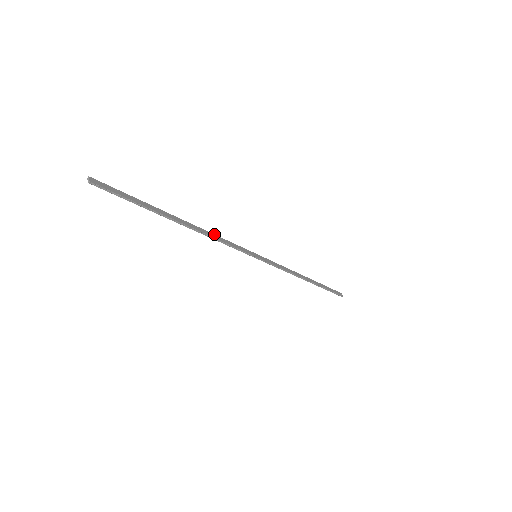
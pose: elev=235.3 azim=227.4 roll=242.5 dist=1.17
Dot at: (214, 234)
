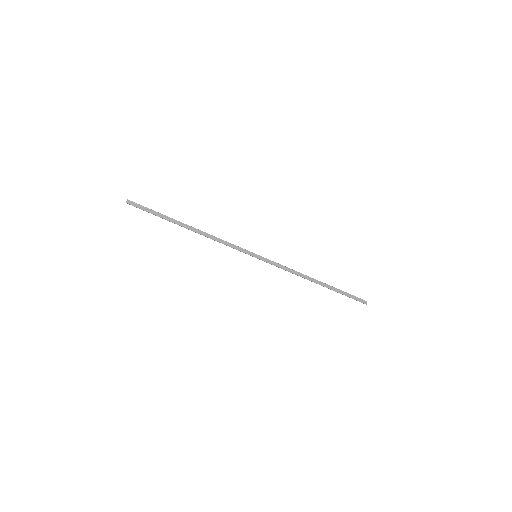
Dot at: occluded
